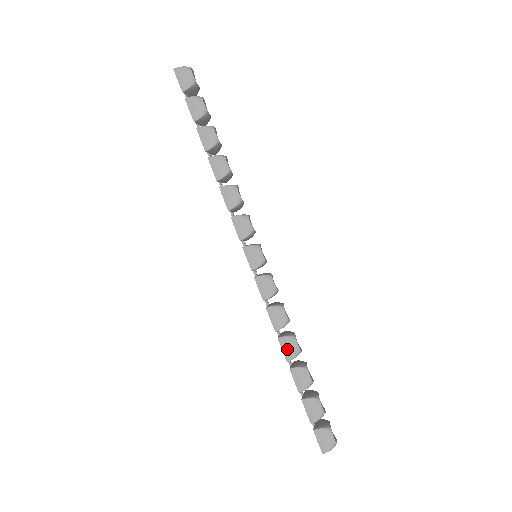
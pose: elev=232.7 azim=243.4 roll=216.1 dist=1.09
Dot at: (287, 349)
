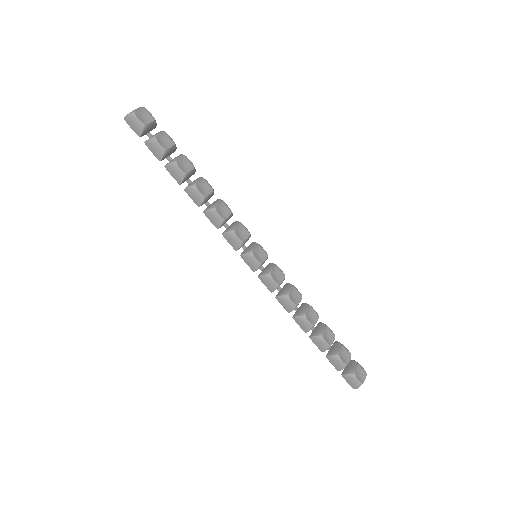
Dot at: (302, 325)
